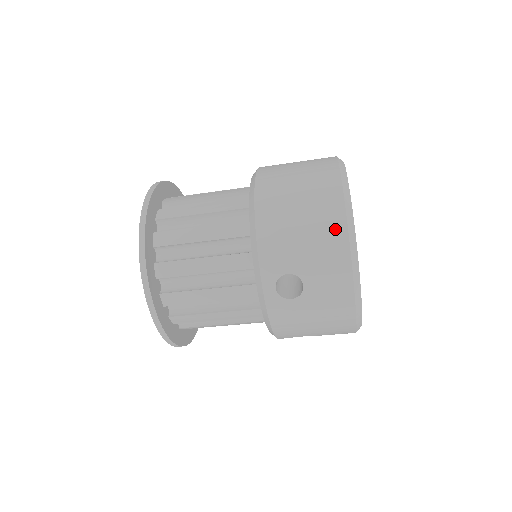
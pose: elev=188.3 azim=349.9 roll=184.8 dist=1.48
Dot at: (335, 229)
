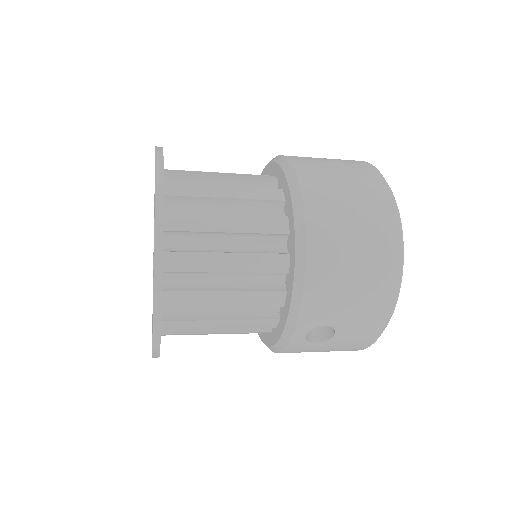
Dot at: (386, 289)
